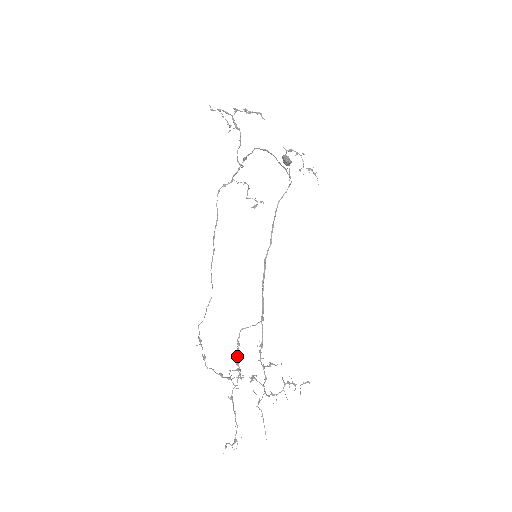
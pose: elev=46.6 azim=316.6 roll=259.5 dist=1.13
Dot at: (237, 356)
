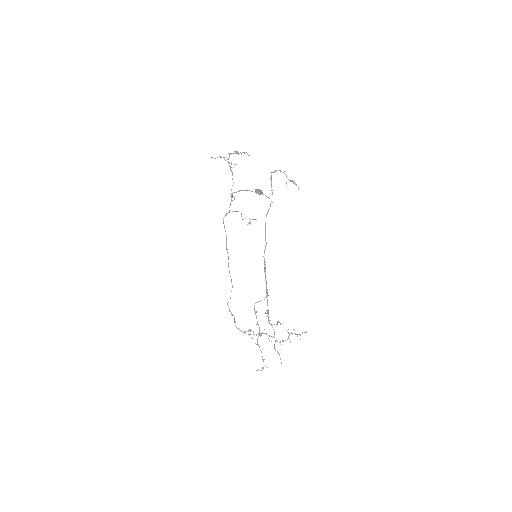
Dot at: occluded
